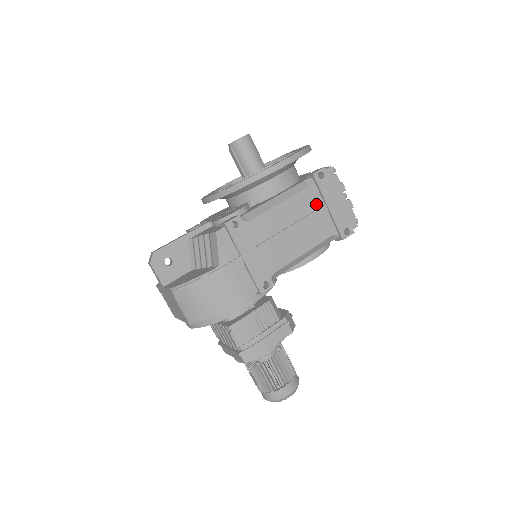
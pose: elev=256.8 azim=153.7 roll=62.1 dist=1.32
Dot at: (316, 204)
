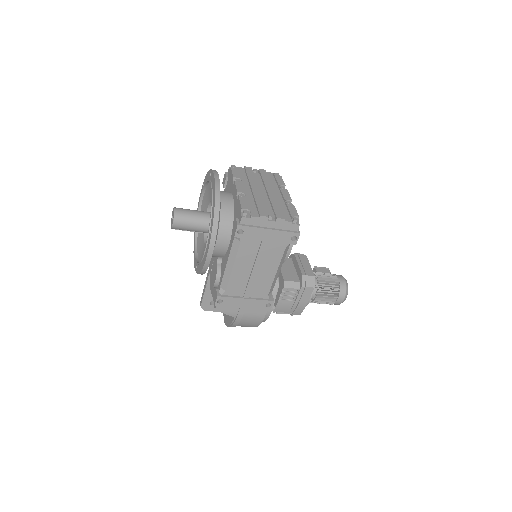
Dot at: (256, 245)
